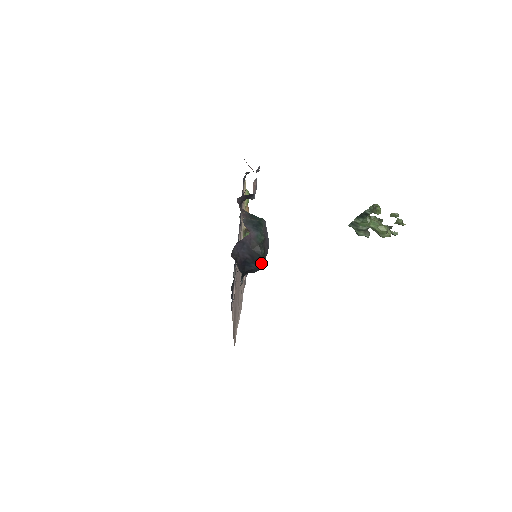
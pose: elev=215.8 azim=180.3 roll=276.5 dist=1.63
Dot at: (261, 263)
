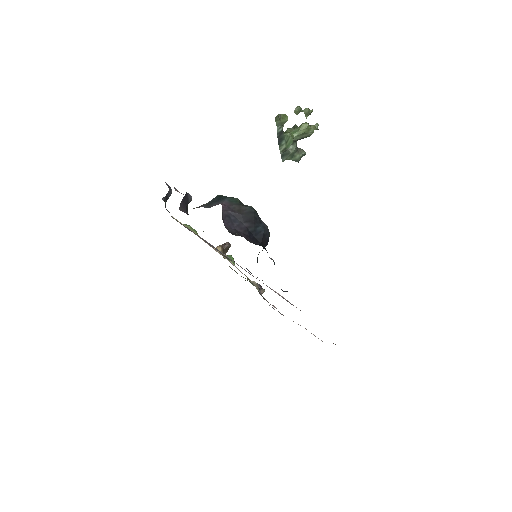
Dot at: (263, 222)
